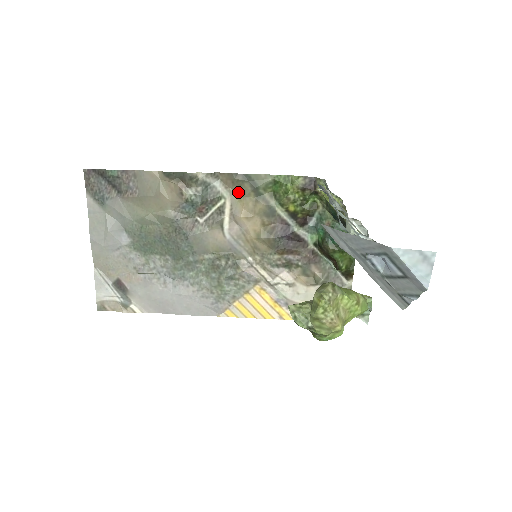
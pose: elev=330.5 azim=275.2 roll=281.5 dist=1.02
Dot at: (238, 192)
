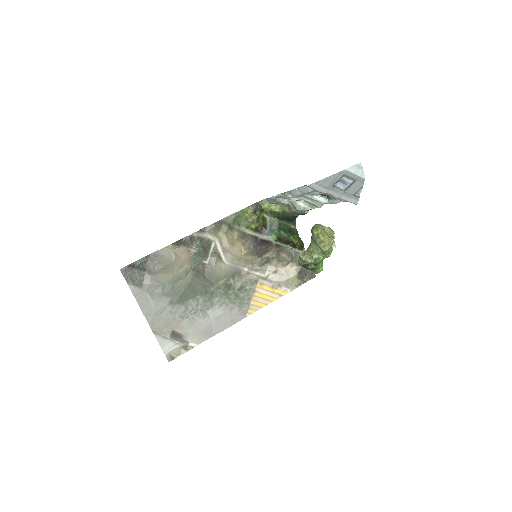
Dot at: (220, 233)
